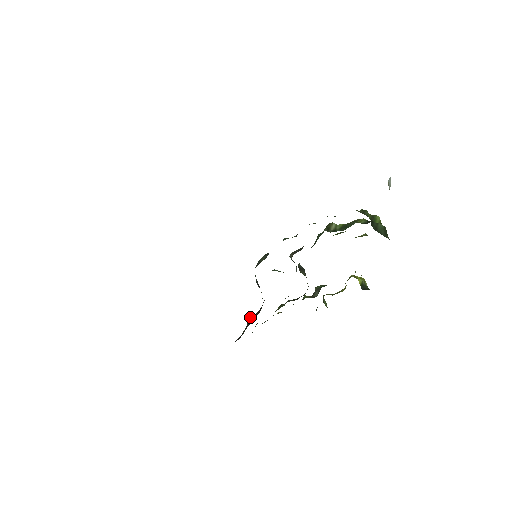
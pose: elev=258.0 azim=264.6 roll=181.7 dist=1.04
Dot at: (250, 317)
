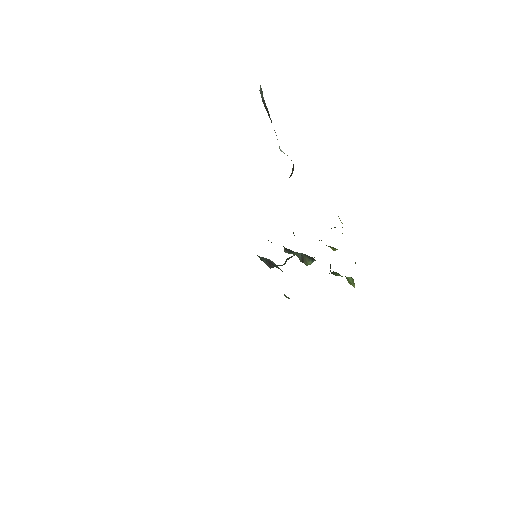
Dot at: occluded
